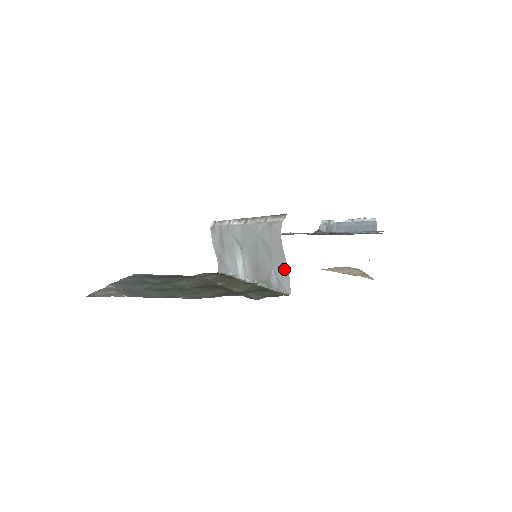
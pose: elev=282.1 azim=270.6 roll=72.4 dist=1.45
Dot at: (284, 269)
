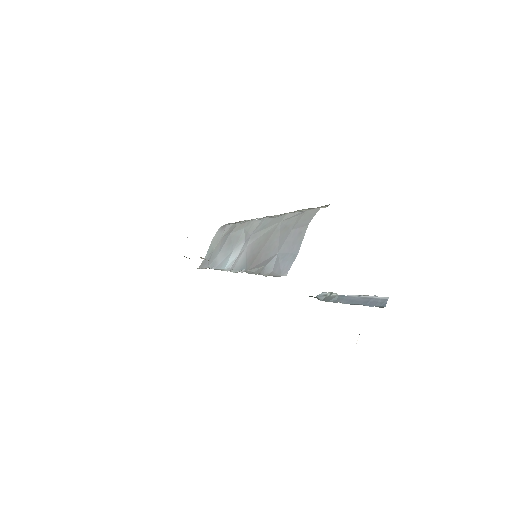
Dot at: (293, 252)
